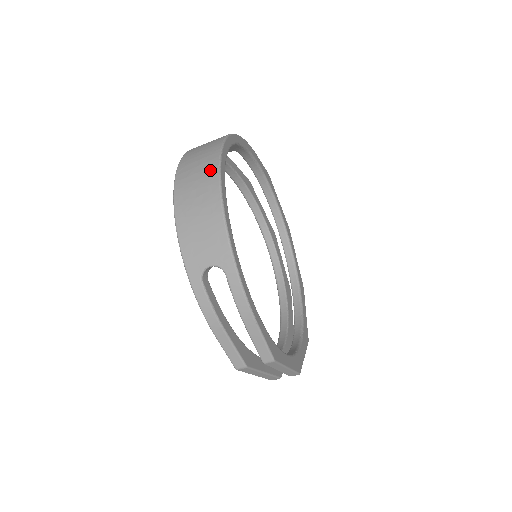
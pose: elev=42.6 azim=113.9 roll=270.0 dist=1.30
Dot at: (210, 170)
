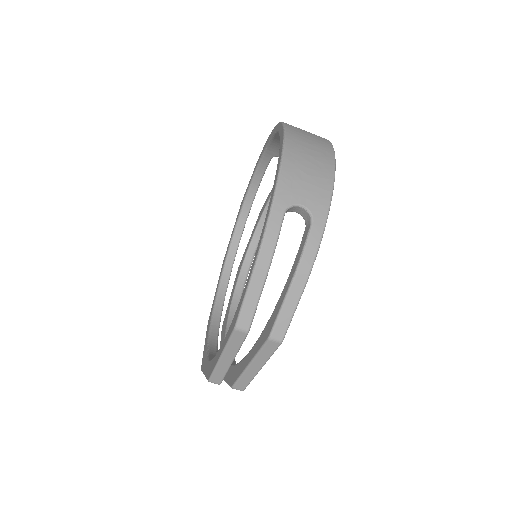
Dot at: (324, 143)
